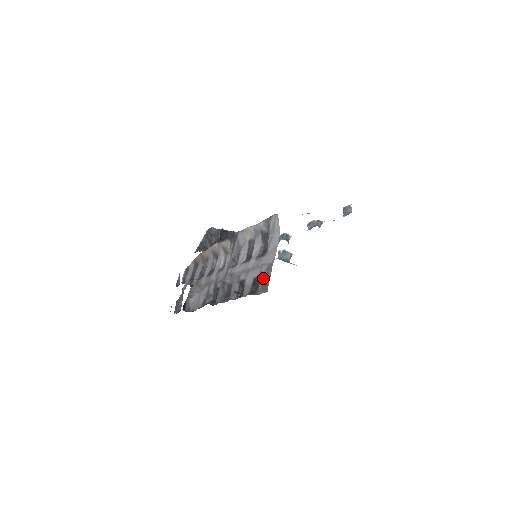
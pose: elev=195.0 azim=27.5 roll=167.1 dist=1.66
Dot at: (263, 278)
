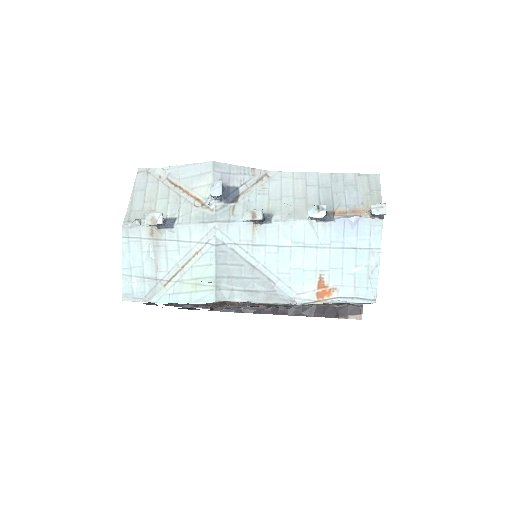
Dot at: occluded
